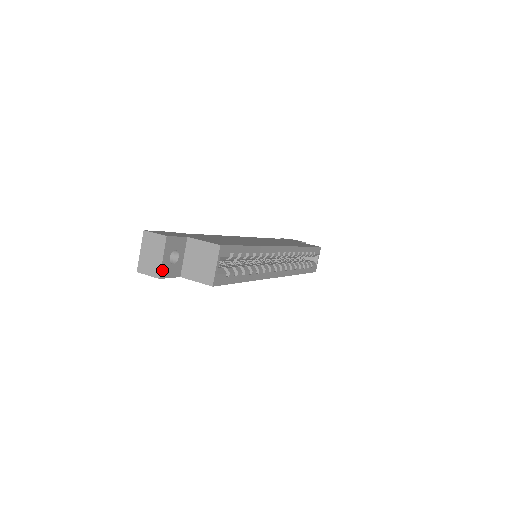
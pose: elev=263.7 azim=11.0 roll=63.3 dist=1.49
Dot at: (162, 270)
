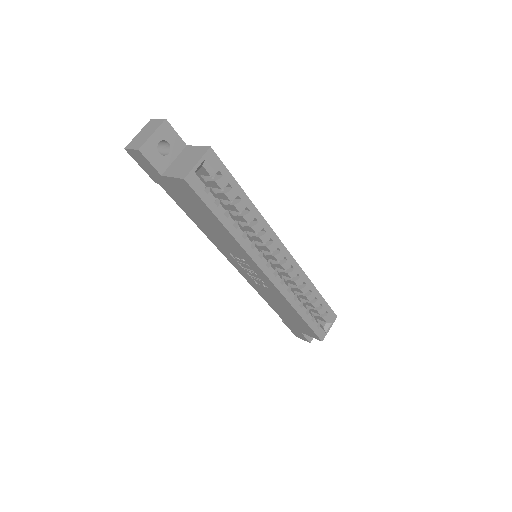
Dot at: (146, 145)
